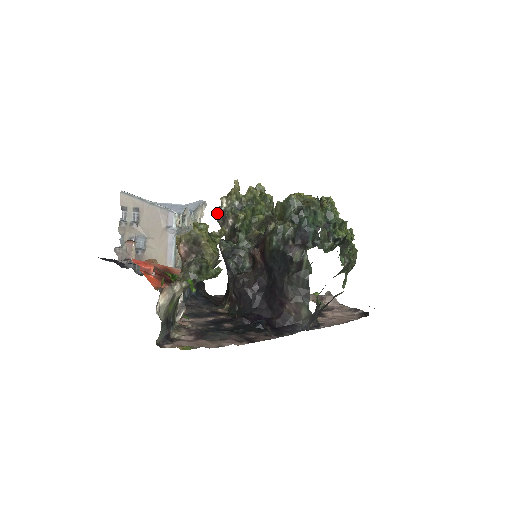
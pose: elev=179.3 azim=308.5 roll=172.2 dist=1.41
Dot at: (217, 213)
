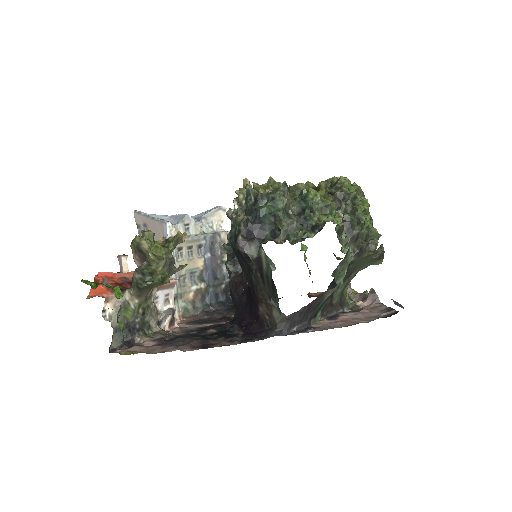
Dot at: (228, 216)
